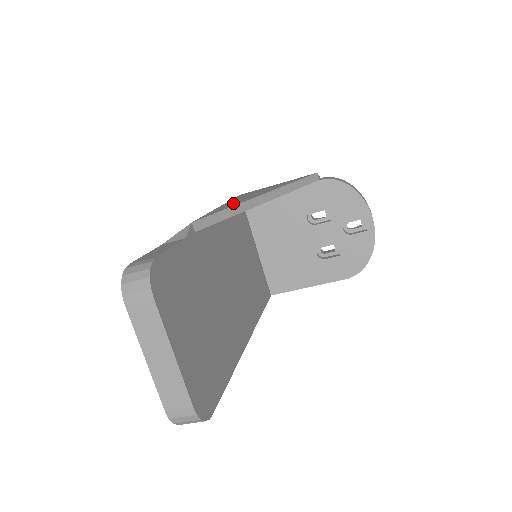
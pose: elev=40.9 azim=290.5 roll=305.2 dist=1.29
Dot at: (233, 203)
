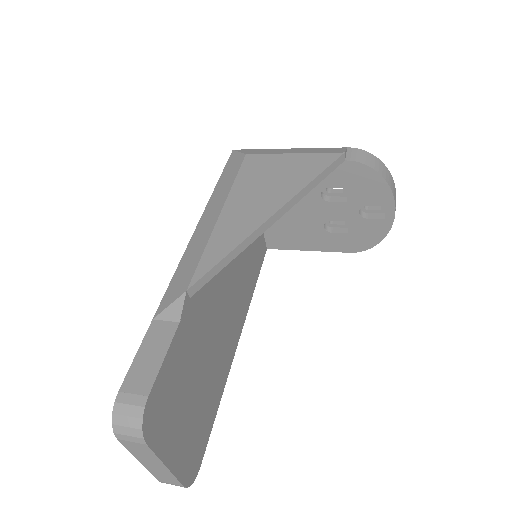
Dot at: (236, 223)
